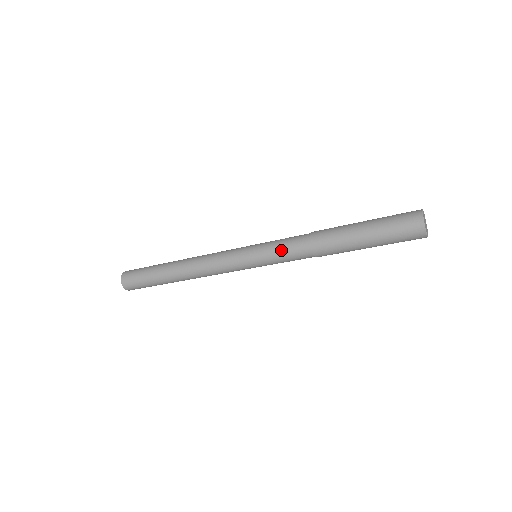
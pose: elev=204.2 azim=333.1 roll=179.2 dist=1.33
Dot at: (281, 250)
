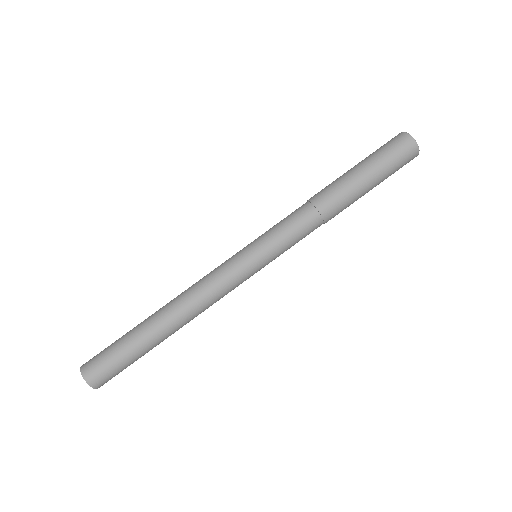
Dot at: (295, 242)
